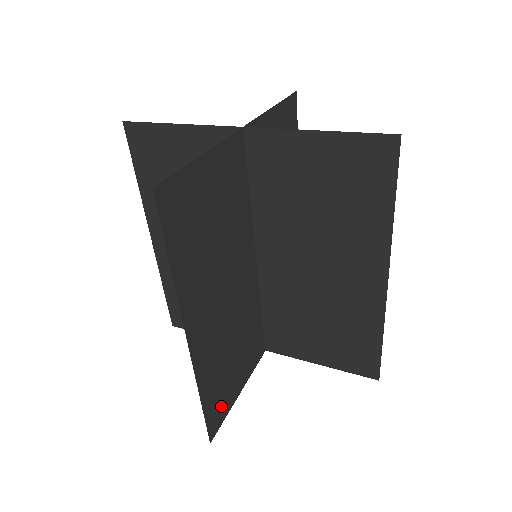
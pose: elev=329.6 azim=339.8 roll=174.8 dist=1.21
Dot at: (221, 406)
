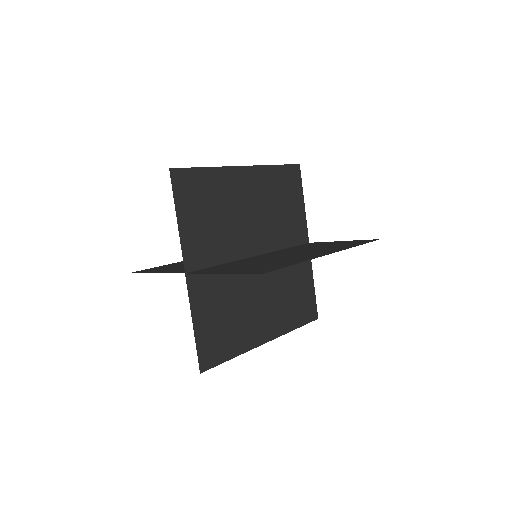
Dot at: (309, 306)
